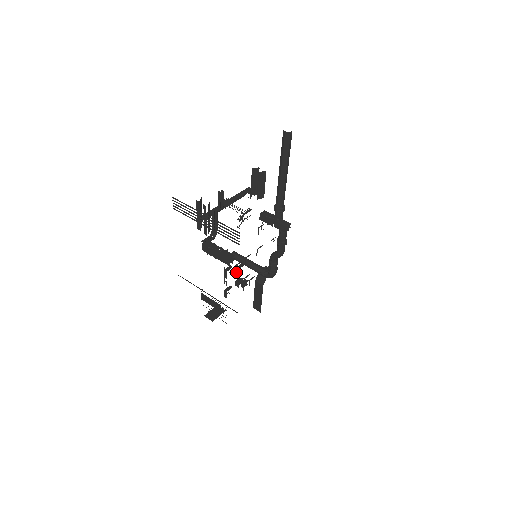
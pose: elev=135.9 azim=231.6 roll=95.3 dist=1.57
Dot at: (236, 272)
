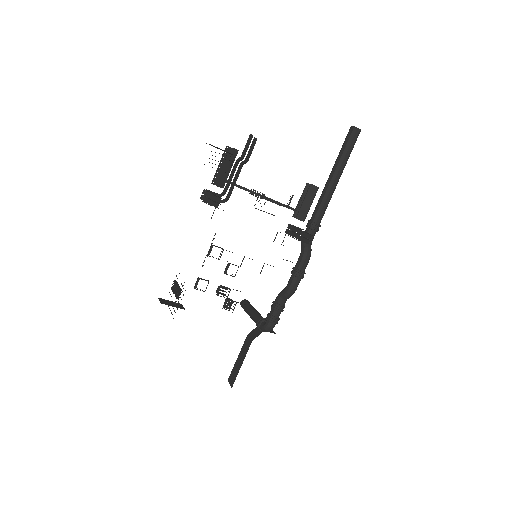
Dot at: (225, 269)
